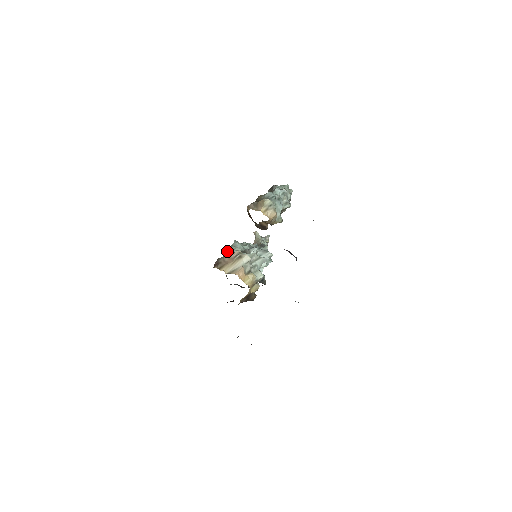
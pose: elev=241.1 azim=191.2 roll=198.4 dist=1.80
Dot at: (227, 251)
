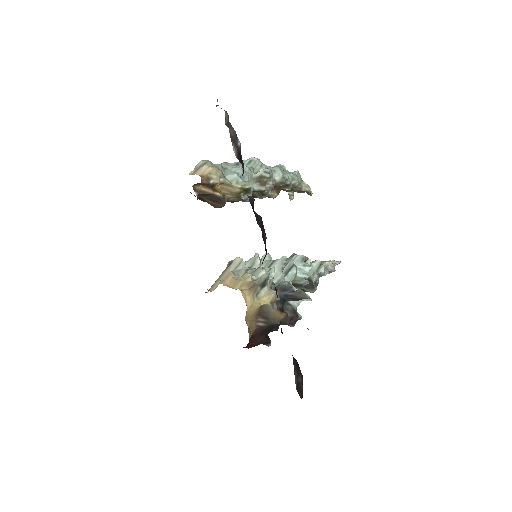
Dot at: occluded
